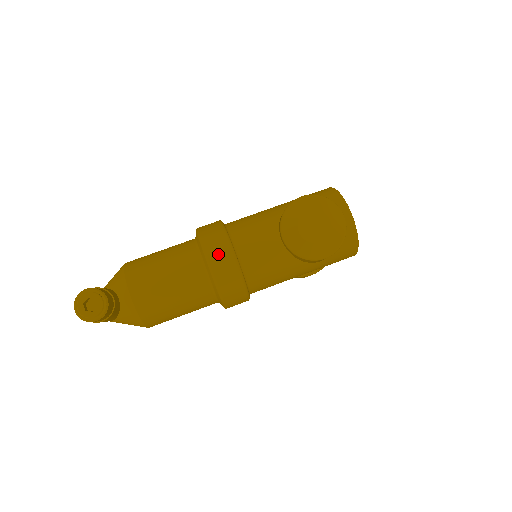
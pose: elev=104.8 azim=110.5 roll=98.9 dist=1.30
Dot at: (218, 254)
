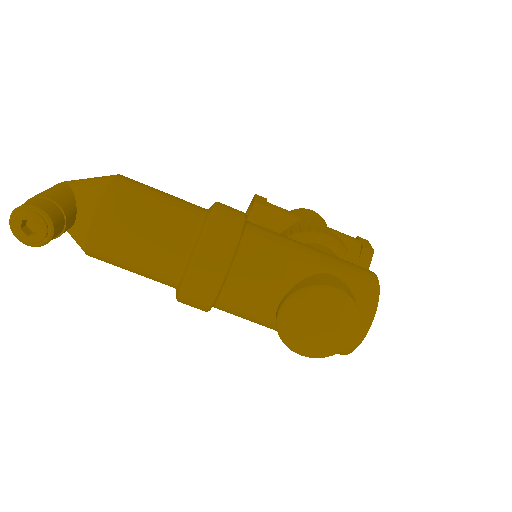
Dot at: (206, 271)
